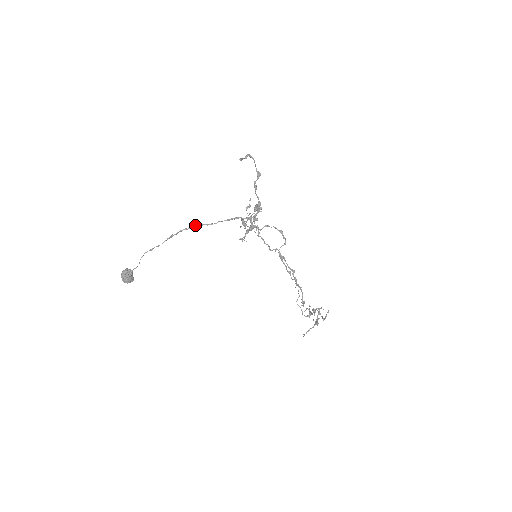
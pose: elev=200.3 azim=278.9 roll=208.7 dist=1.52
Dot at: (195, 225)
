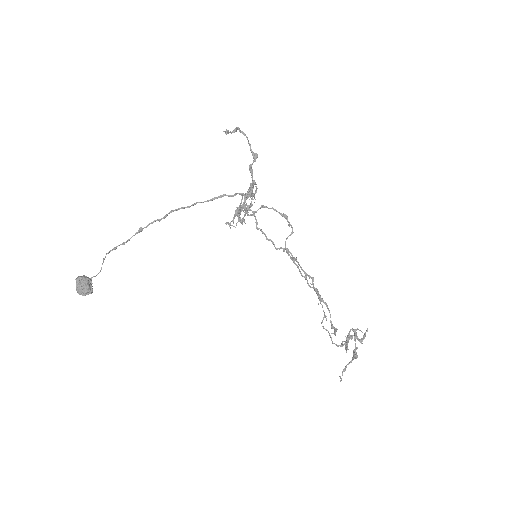
Dot at: (169, 212)
